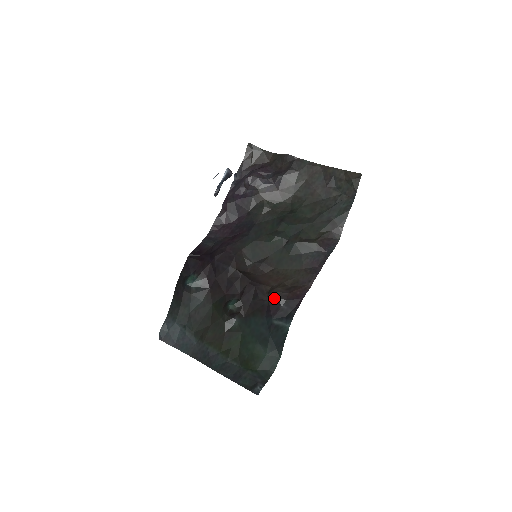
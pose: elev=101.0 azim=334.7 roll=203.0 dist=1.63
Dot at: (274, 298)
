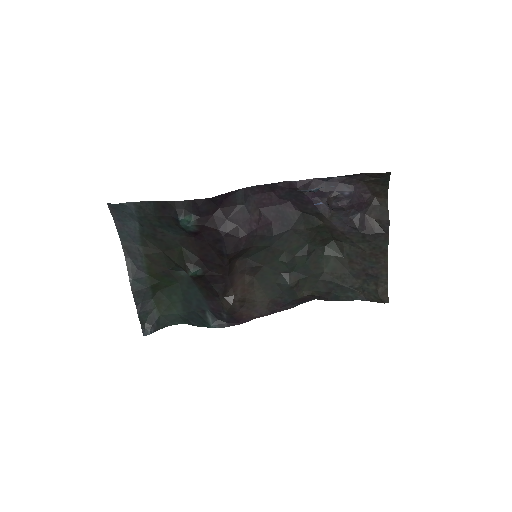
Dot at: (226, 307)
